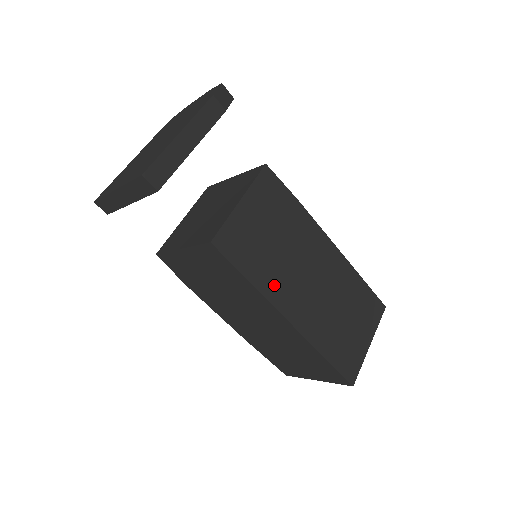
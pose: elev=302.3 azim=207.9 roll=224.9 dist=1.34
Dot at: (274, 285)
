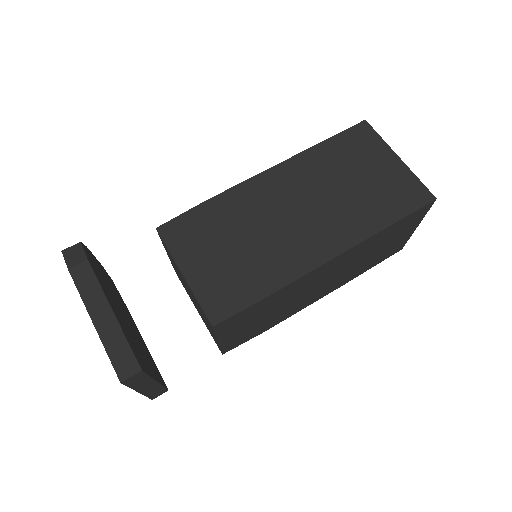
Dot at: (284, 265)
